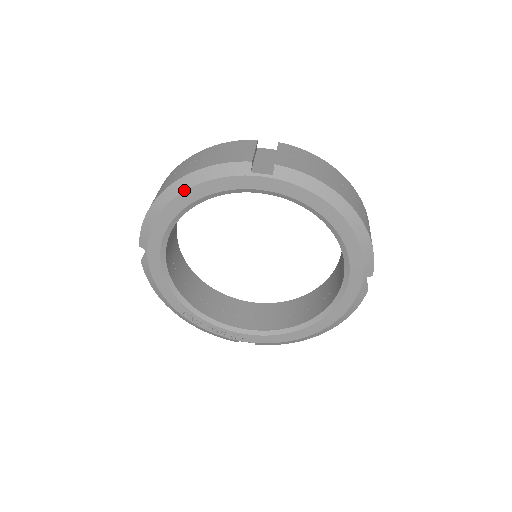
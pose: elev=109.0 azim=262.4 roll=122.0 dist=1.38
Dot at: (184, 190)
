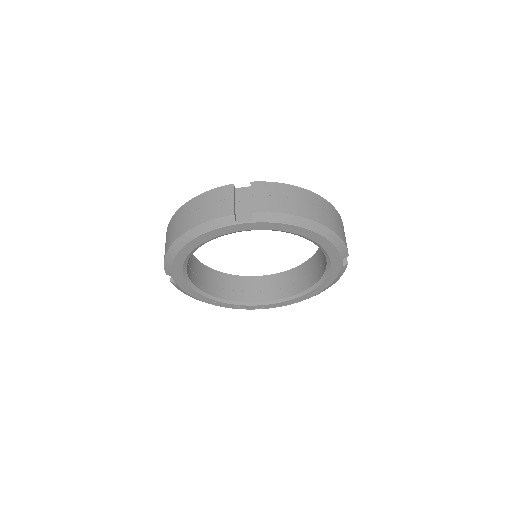
Dot at: (189, 241)
